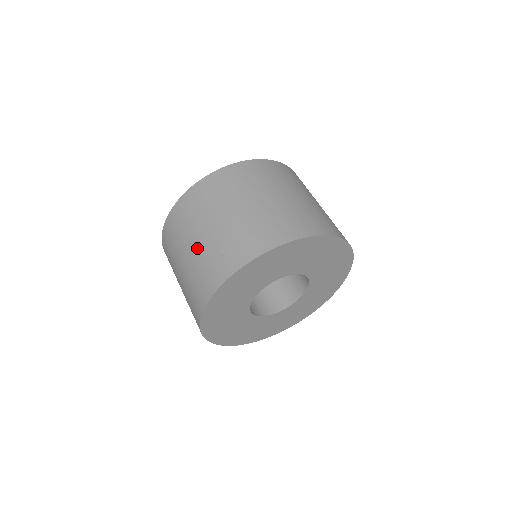
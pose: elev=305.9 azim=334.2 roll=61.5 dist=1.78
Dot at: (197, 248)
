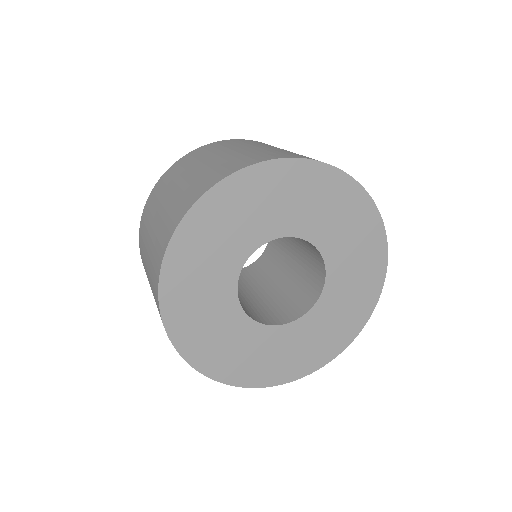
Dot at: (155, 224)
